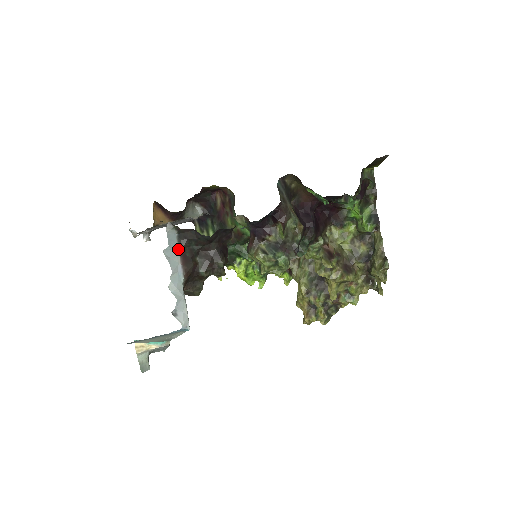
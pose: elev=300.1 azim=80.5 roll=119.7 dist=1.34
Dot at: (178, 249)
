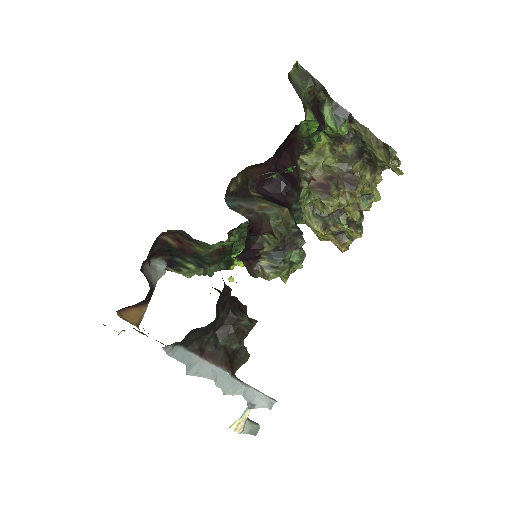
Dot at: (196, 356)
